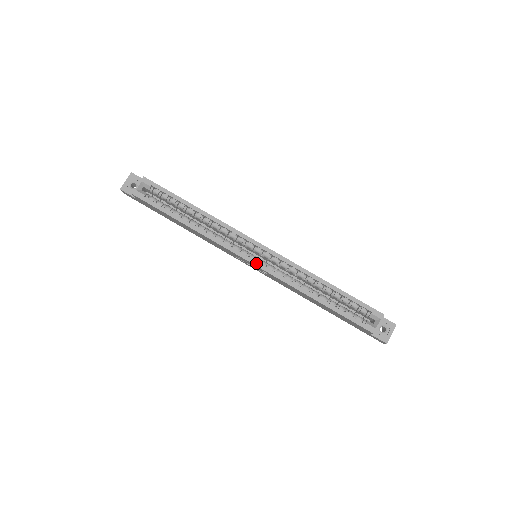
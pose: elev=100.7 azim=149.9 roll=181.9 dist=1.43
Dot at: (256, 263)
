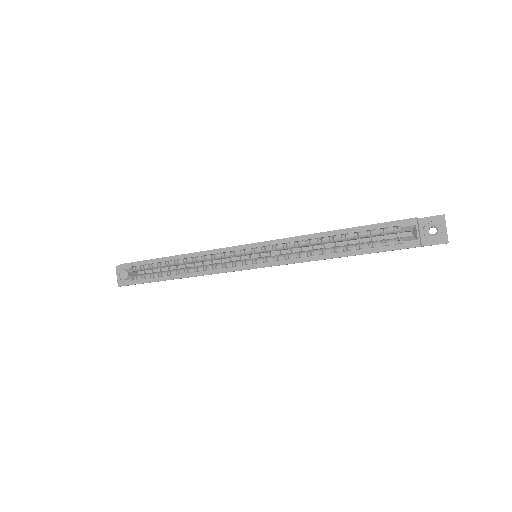
Dot at: (254, 266)
